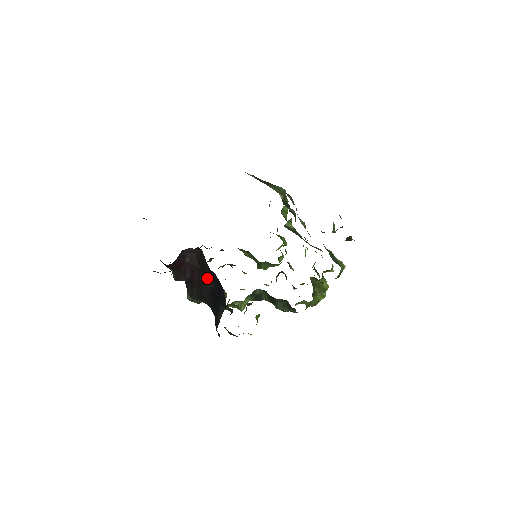
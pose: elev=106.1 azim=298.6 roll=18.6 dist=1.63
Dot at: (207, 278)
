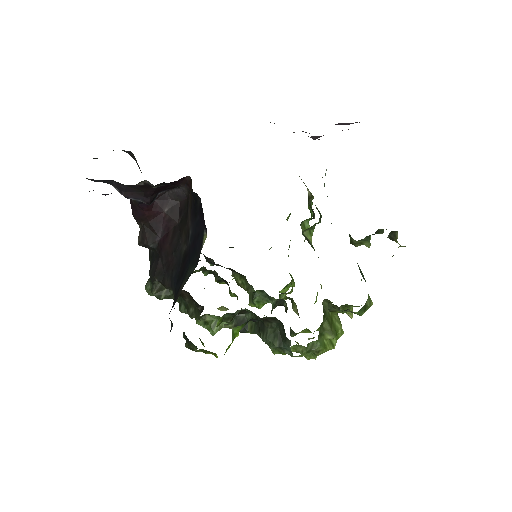
Dot at: (184, 236)
